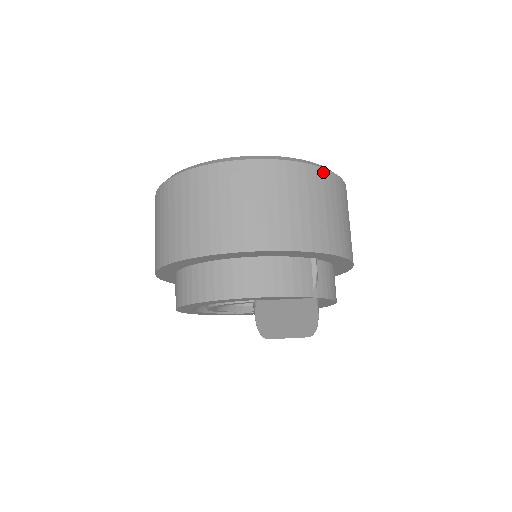
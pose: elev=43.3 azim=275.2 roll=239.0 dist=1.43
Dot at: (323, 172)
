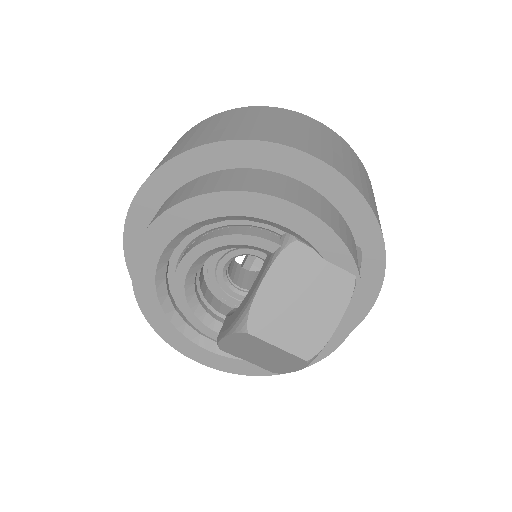
Dot at: occluded
